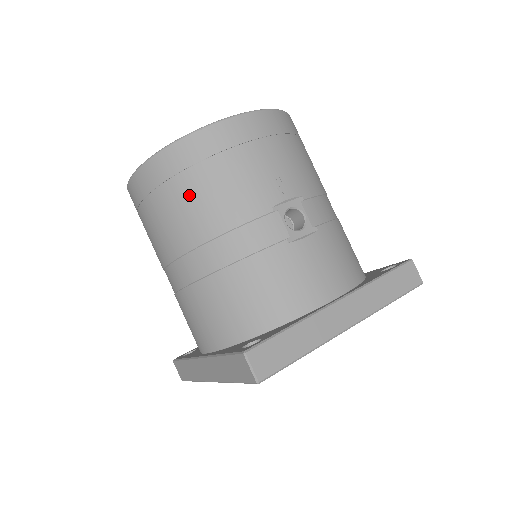
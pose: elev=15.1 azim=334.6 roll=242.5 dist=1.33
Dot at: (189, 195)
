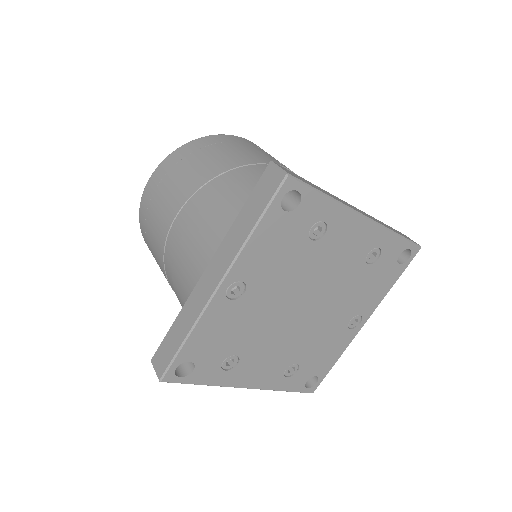
Dot at: (208, 156)
